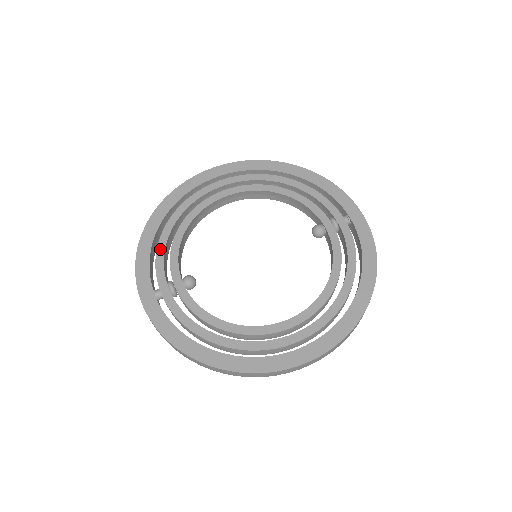
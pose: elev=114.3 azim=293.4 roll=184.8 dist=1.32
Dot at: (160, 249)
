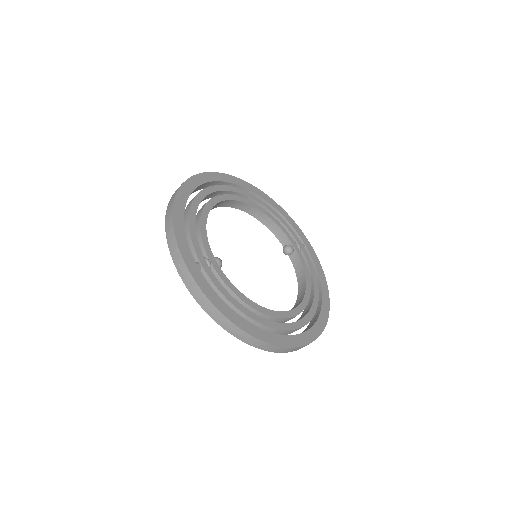
Dot at: (192, 227)
